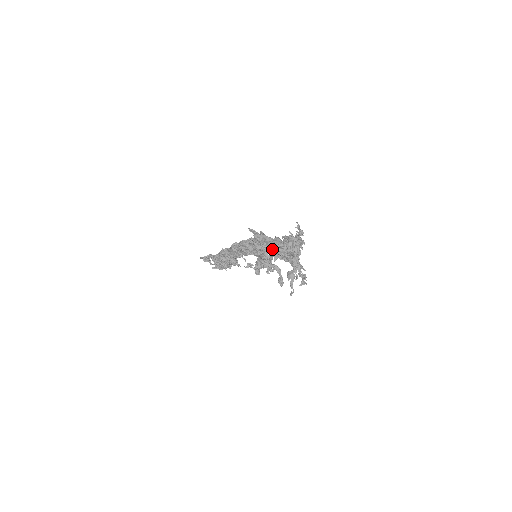
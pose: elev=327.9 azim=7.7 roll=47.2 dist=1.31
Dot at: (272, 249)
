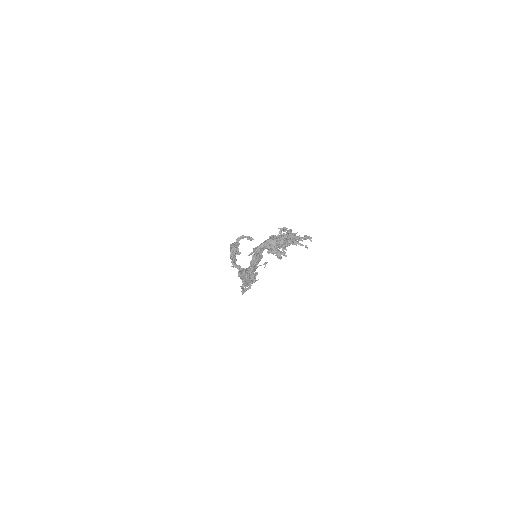
Dot at: (273, 247)
